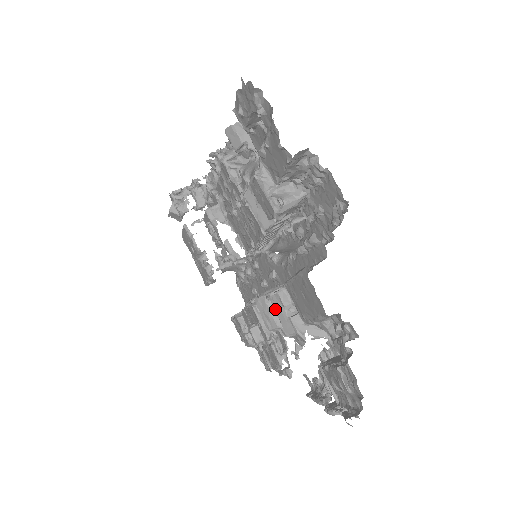
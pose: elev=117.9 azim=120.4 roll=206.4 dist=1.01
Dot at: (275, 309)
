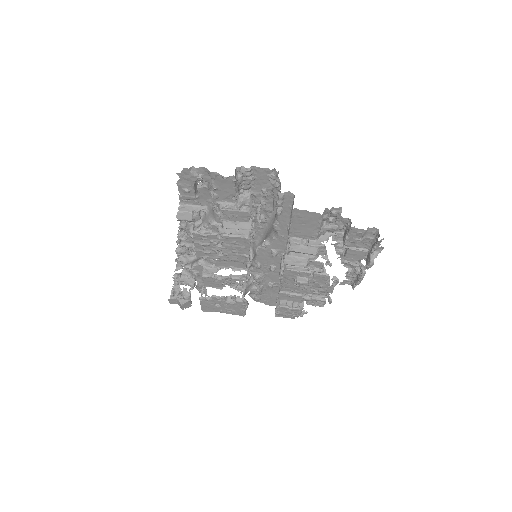
Dot at: (298, 251)
